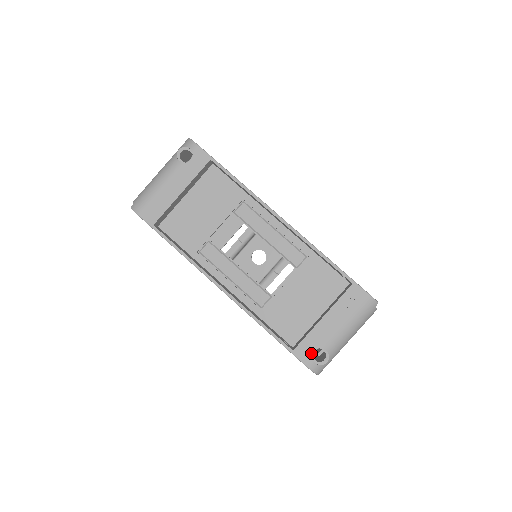
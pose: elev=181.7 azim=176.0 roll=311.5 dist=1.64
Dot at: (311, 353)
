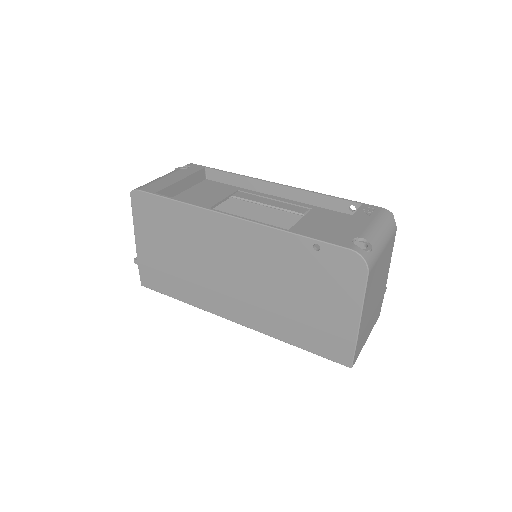
Dot at: (350, 241)
